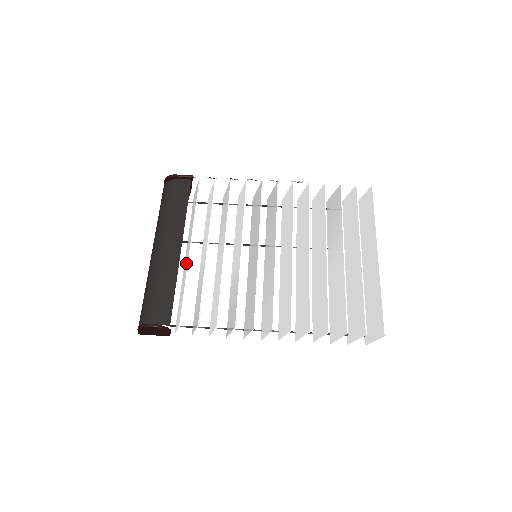
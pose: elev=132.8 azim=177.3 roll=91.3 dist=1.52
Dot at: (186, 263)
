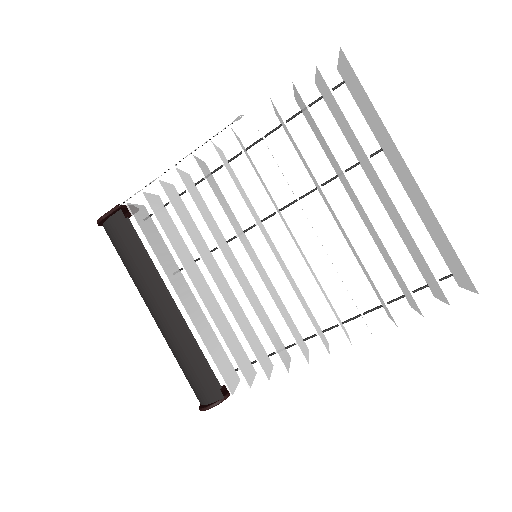
Dot at: (191, 314)
